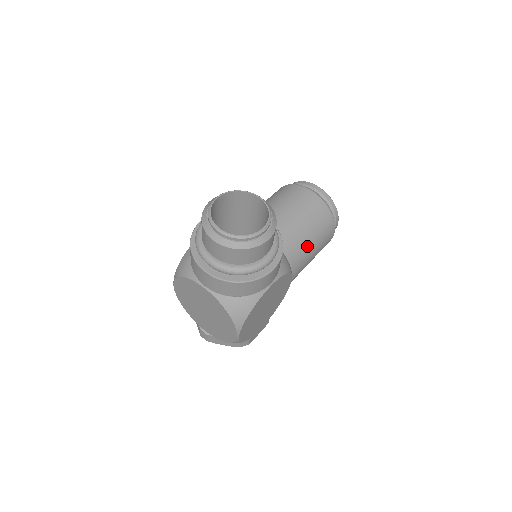
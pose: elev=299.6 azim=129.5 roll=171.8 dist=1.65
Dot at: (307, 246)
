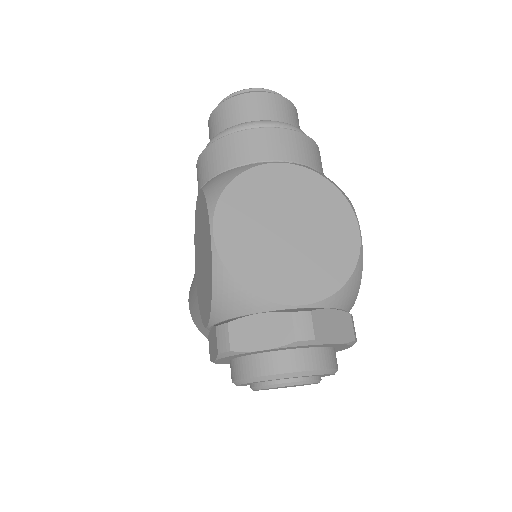
Dot at: occluded
